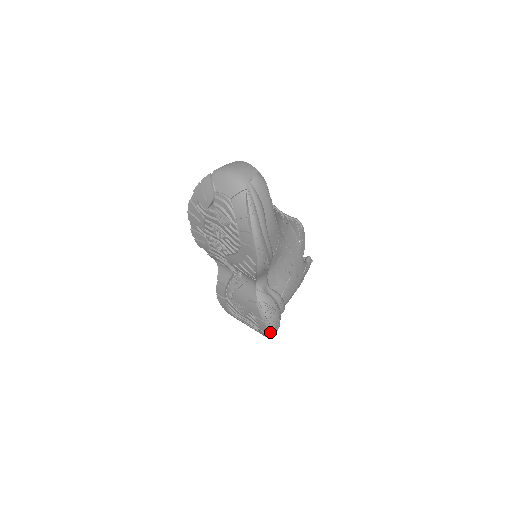
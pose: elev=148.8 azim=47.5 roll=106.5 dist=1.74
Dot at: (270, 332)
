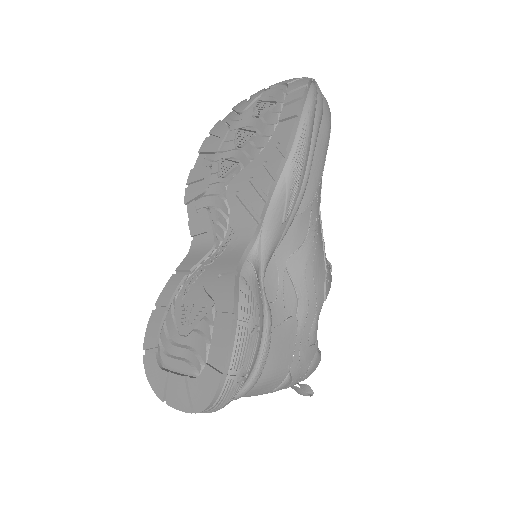
Dot at: (229, 359)
